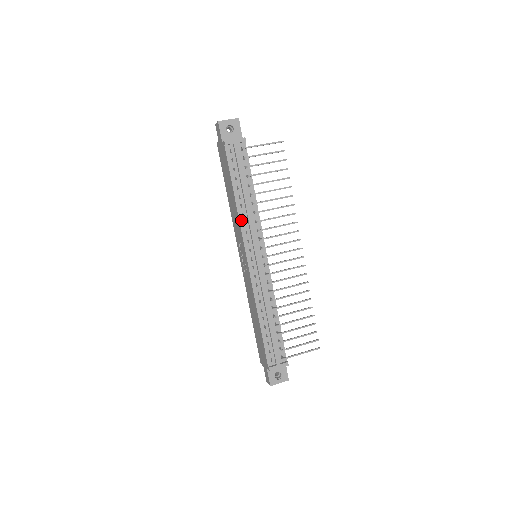
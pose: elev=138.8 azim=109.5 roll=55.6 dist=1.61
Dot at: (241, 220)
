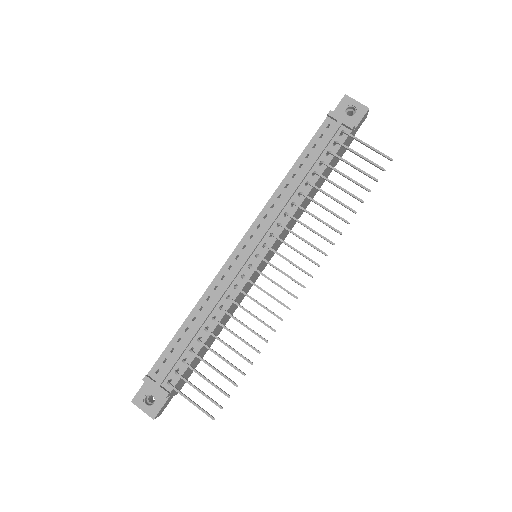
Dot at: (273, 199)
